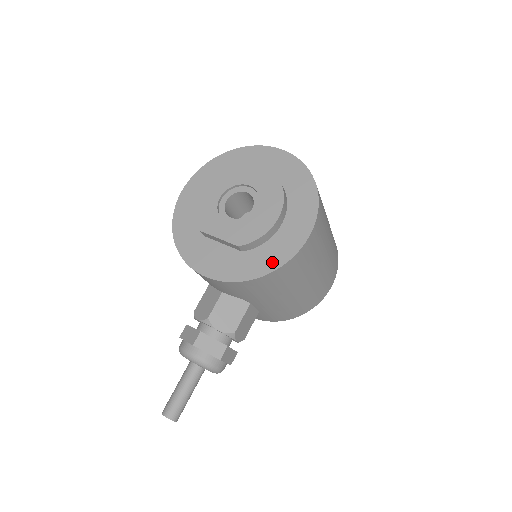
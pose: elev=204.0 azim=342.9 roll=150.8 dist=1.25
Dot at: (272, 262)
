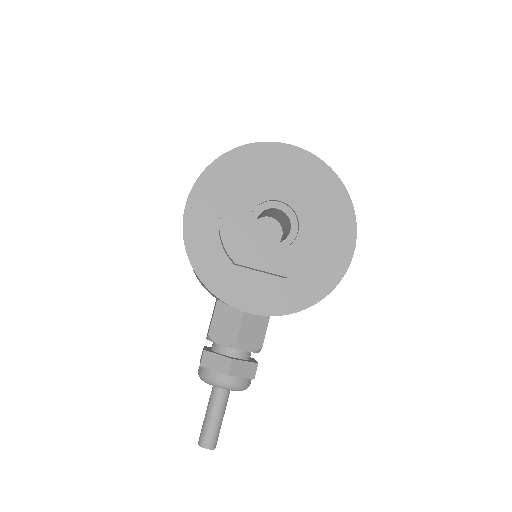
Dot at: (322, 286)
